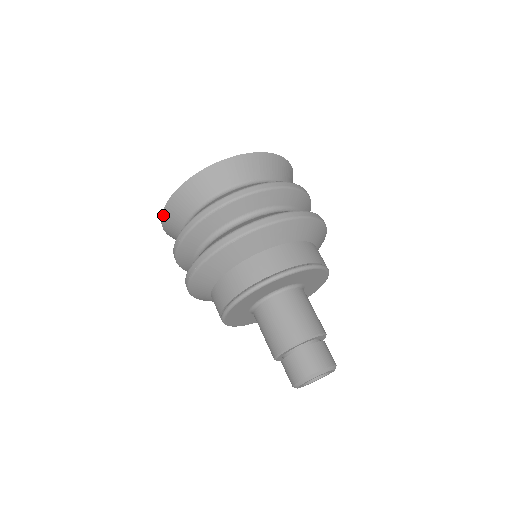
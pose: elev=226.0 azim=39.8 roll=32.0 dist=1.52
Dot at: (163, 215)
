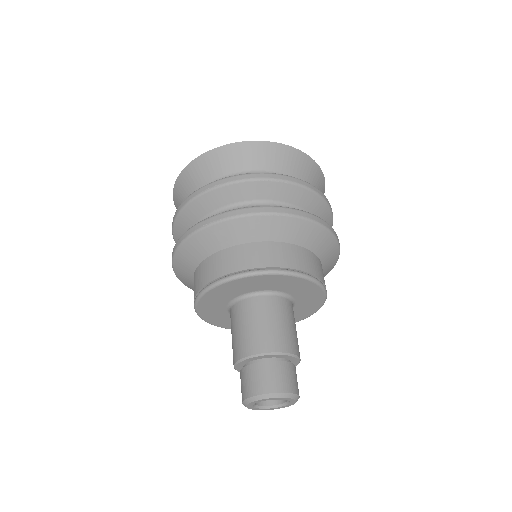
Dot at: (198, 159)
